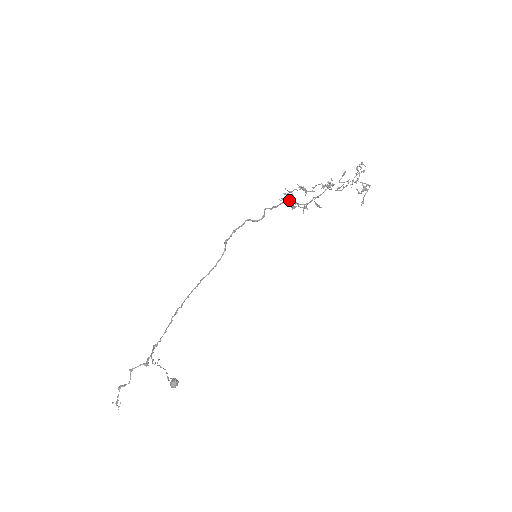
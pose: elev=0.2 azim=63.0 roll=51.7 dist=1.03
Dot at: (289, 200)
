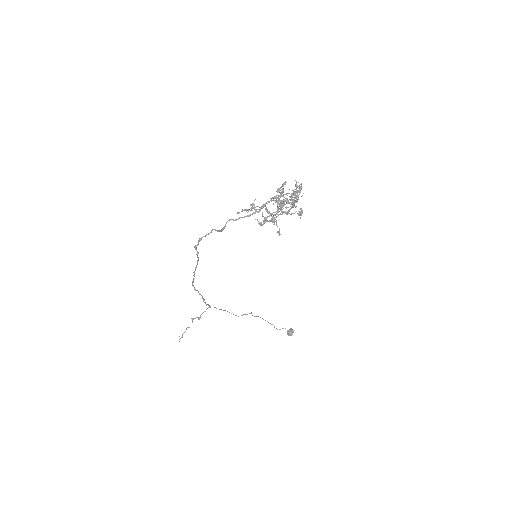
Dot at: occluded
